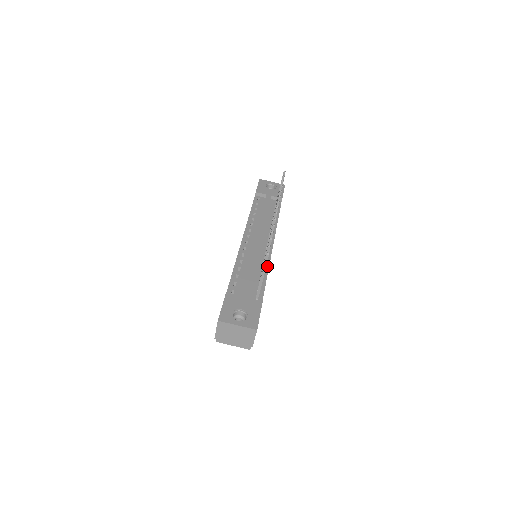
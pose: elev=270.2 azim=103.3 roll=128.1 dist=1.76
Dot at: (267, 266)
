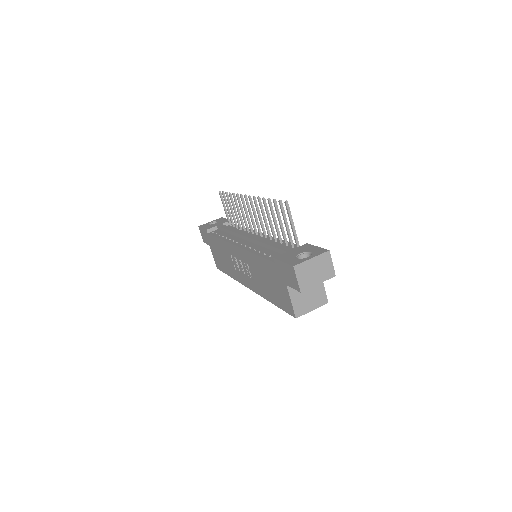
Dot at: (277, 239)
